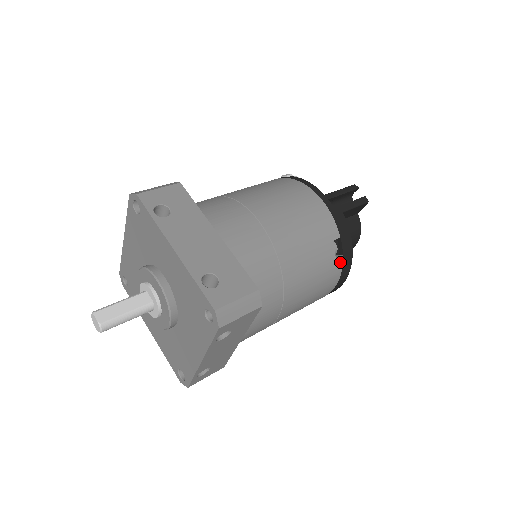
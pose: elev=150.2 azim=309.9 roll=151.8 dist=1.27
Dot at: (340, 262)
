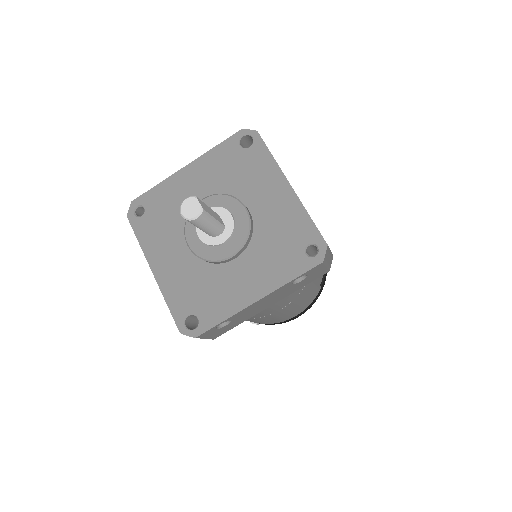
Dot at: (318, 291)
